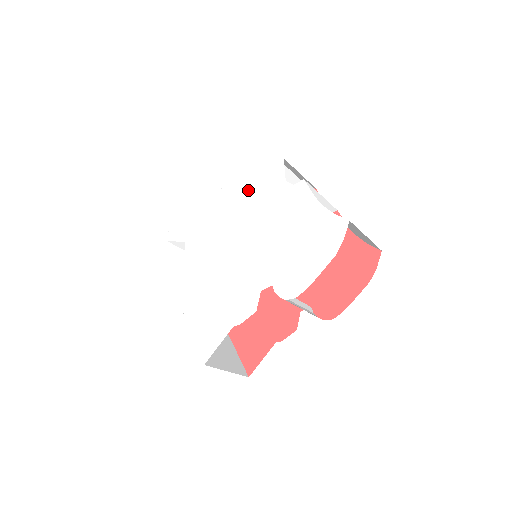
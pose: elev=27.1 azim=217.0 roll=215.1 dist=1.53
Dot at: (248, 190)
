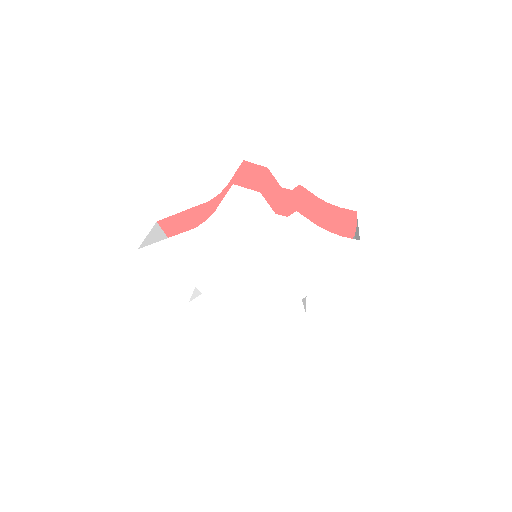
Dot at: (234, 226)
